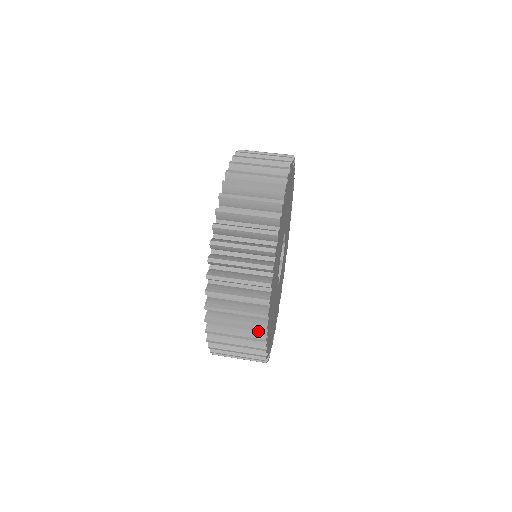
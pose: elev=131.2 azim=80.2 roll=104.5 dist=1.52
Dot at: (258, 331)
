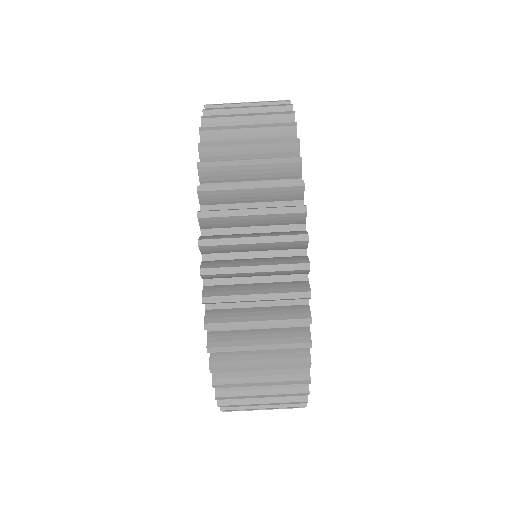
Dot at: occluded
